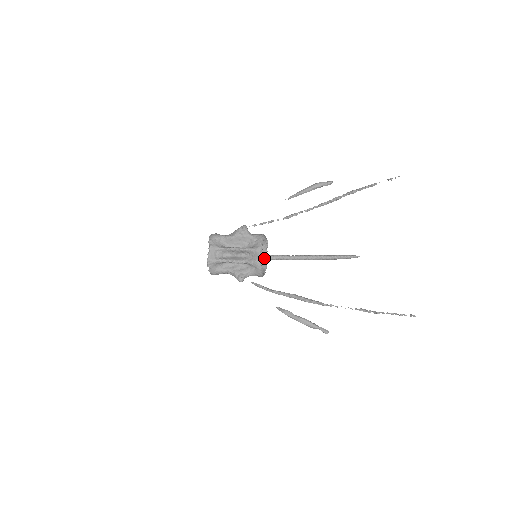
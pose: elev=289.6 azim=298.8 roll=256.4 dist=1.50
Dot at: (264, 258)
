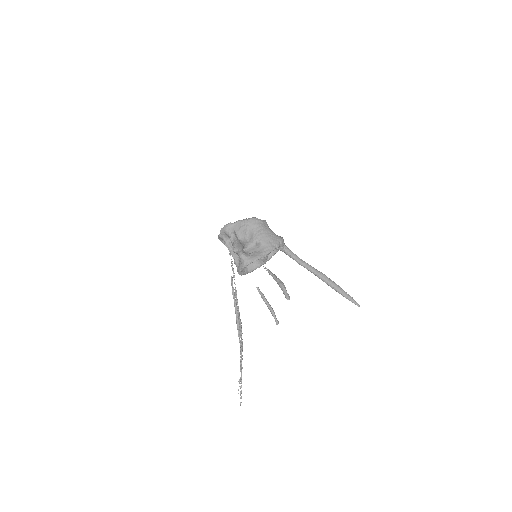
Dot at: (264, 259)
